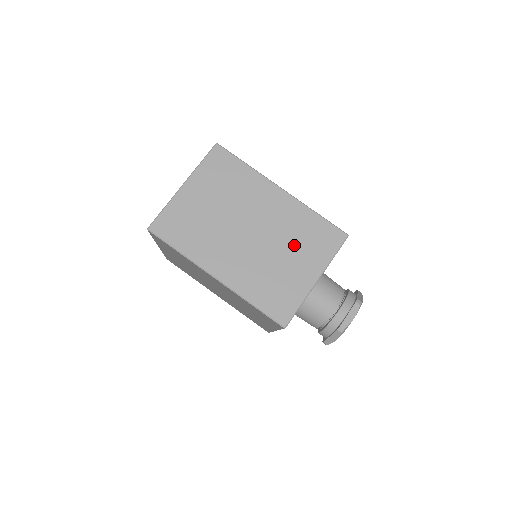
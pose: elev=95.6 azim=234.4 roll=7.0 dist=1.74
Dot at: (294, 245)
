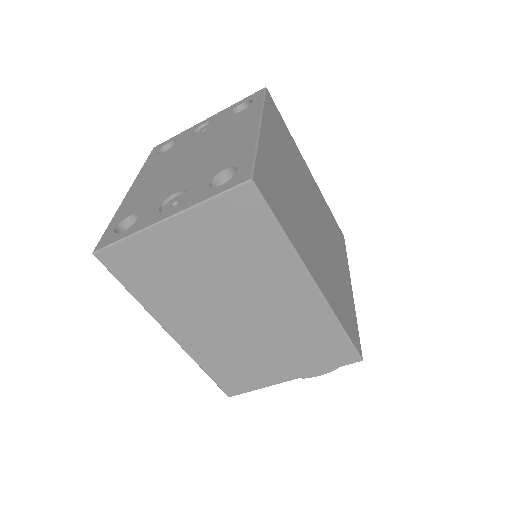
Dot at: (287, 344)
